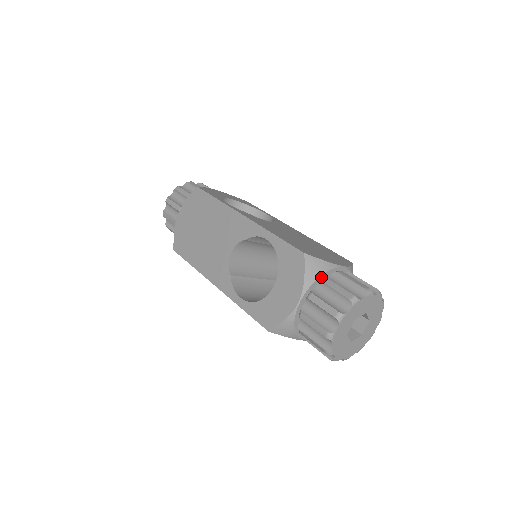
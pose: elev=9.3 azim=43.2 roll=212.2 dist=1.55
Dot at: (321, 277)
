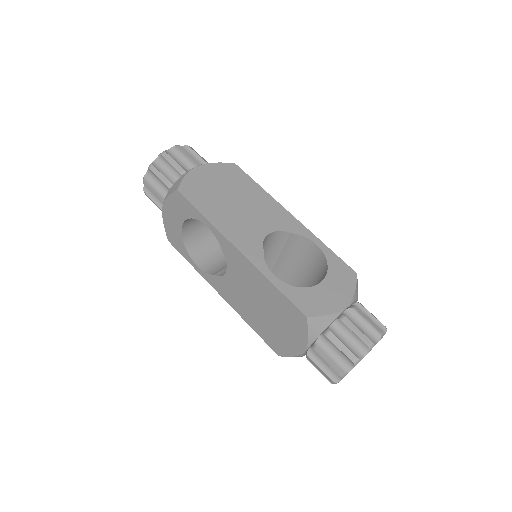
Dot at: (356, 300)
